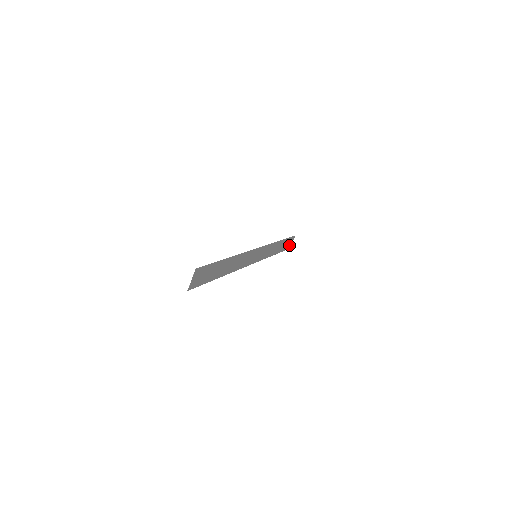
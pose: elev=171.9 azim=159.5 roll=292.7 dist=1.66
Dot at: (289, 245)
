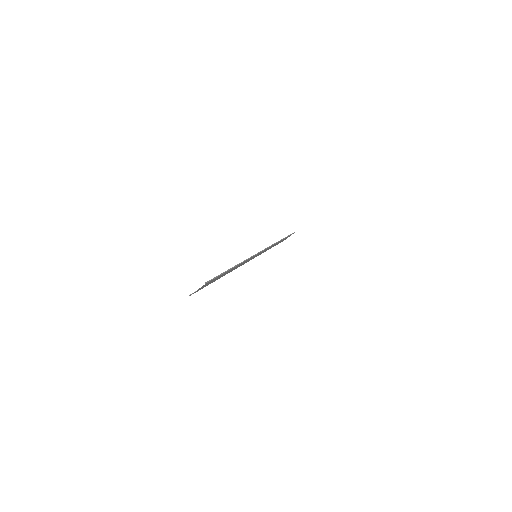
Dot at: (286, 238)
